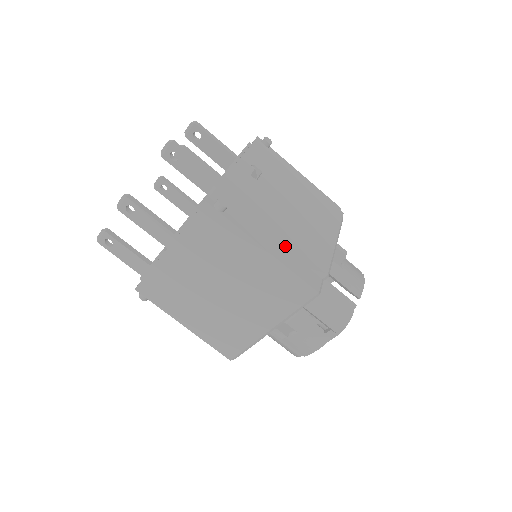
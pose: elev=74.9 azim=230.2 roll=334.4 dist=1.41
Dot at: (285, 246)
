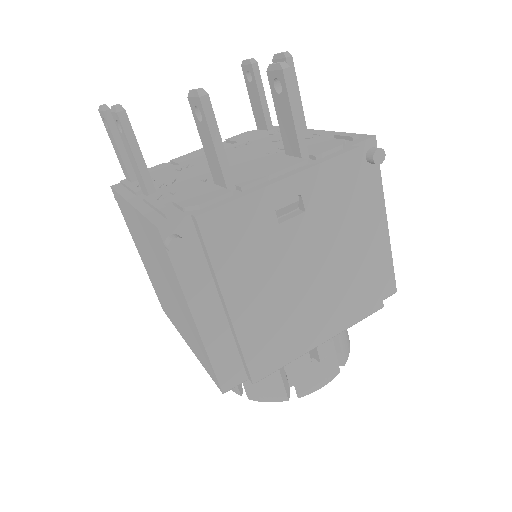
Dot at: (231, 326)
